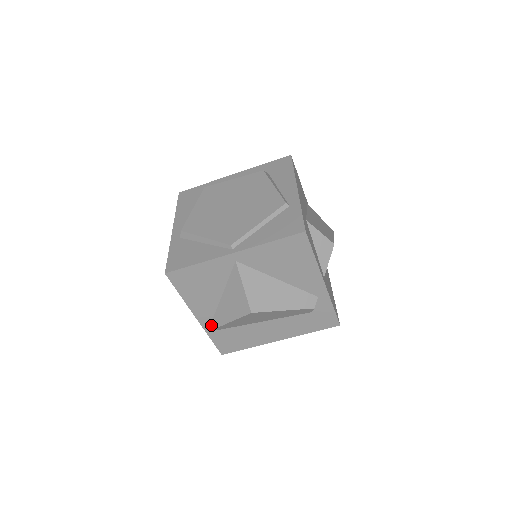
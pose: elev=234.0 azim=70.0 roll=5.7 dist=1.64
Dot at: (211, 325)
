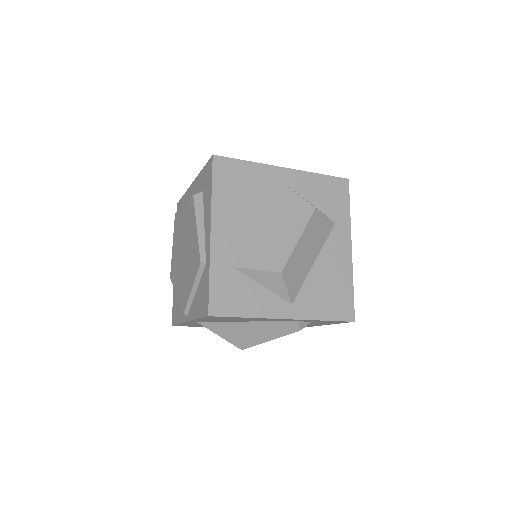
Dot at: occluded
